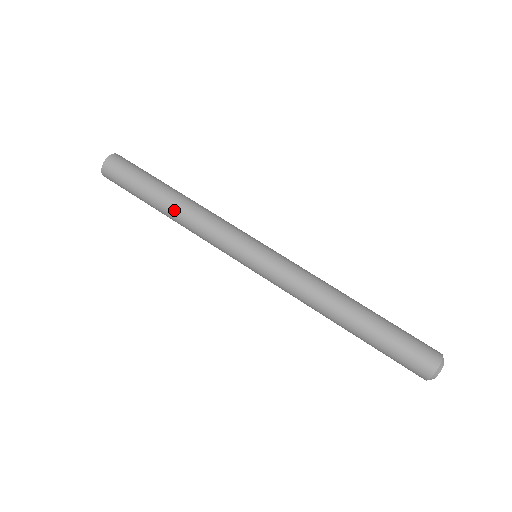
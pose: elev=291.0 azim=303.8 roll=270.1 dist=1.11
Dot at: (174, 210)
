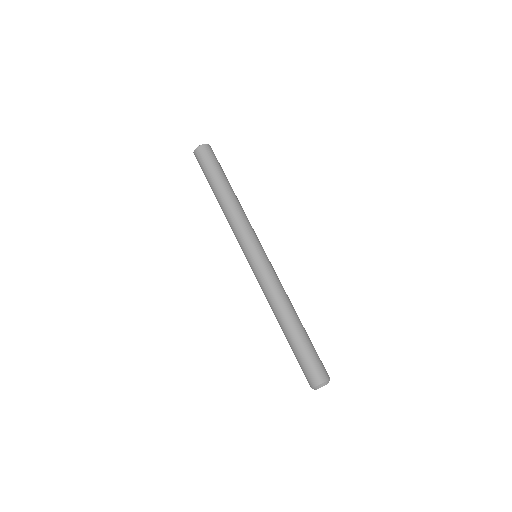
Dot at: occluded
